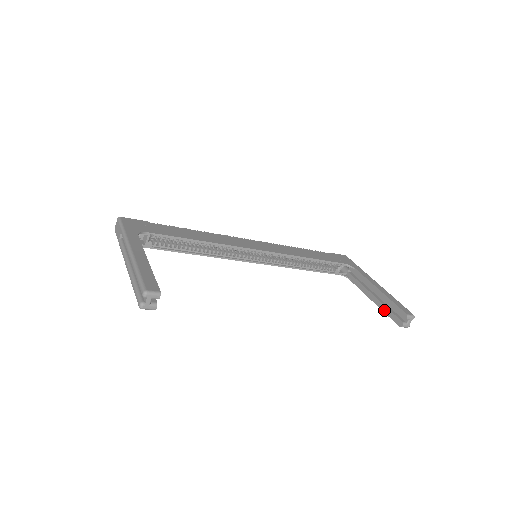
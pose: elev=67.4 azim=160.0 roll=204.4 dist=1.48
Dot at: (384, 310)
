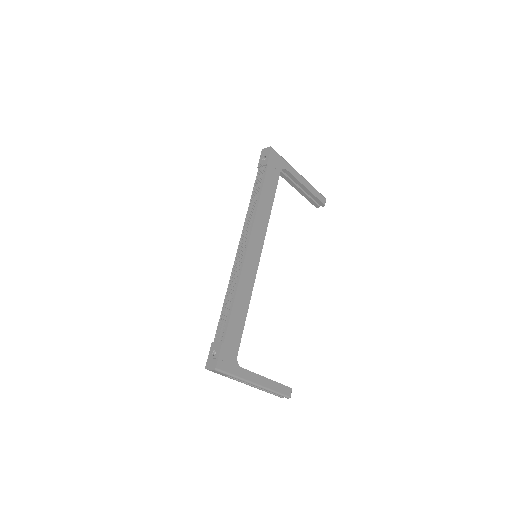
Dot at: (306, 198)
